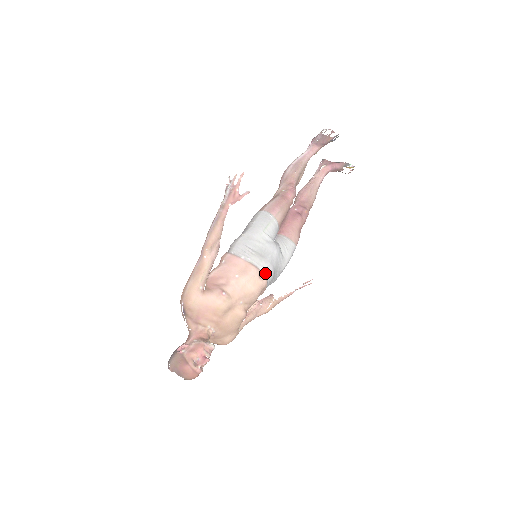
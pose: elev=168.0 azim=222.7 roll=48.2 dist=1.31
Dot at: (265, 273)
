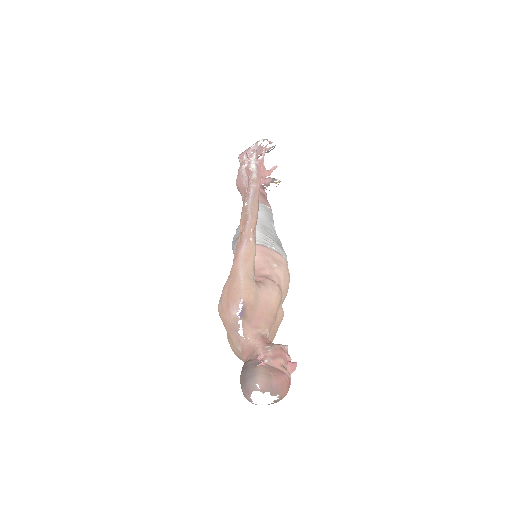
Dot at: occluded
